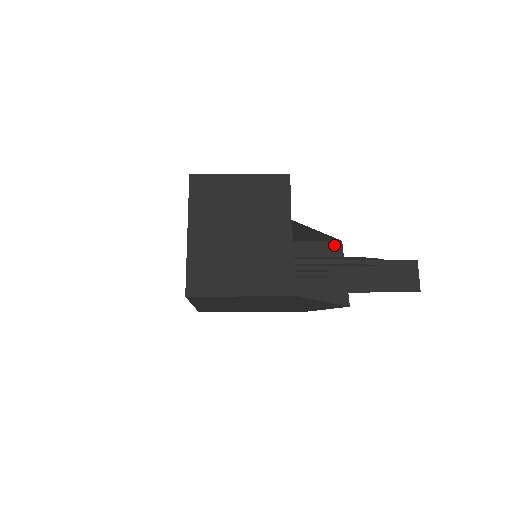
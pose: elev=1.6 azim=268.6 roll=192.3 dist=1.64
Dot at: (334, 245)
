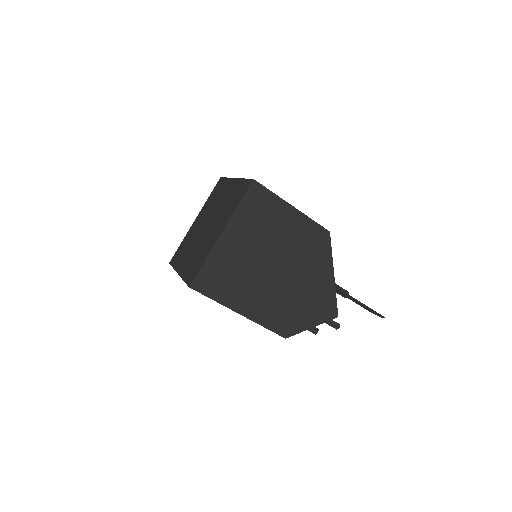
Dot at: occluded
